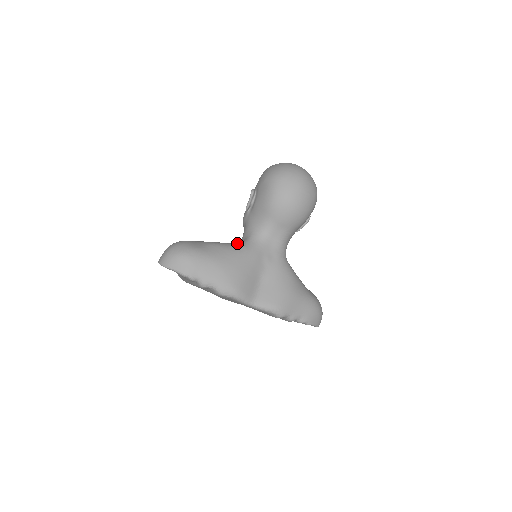
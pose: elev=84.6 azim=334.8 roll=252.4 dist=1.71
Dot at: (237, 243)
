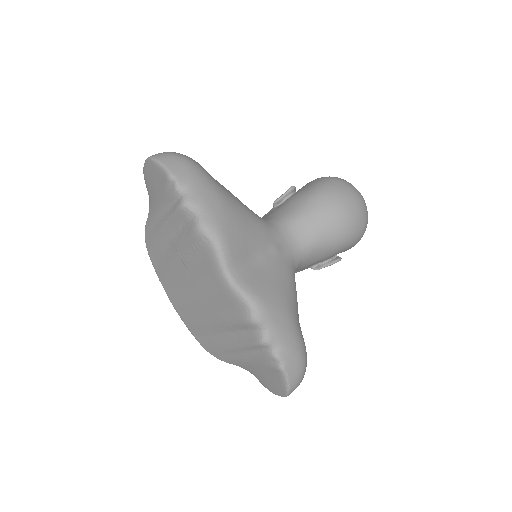
Dot at: occluded
